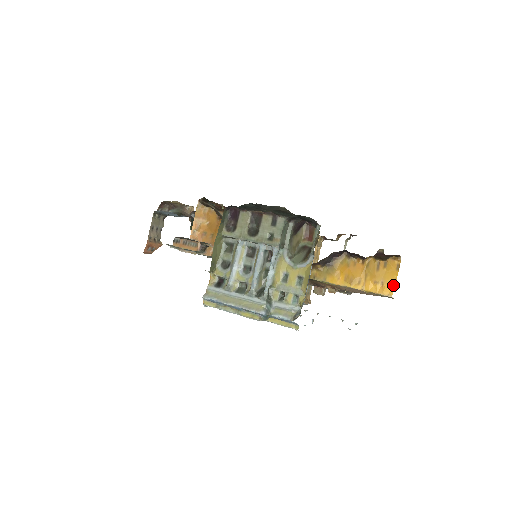
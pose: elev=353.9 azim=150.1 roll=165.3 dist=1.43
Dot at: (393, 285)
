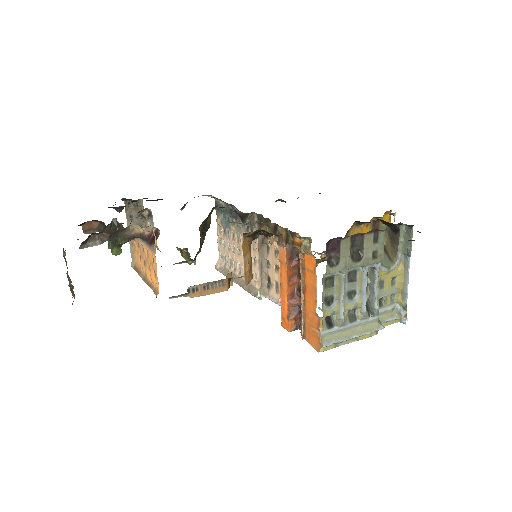
Dot at: occluded
